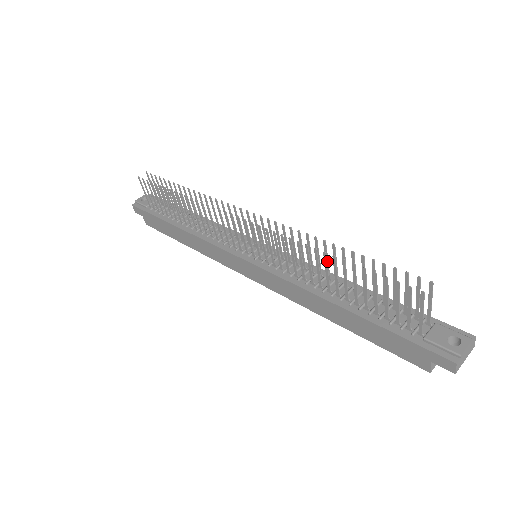
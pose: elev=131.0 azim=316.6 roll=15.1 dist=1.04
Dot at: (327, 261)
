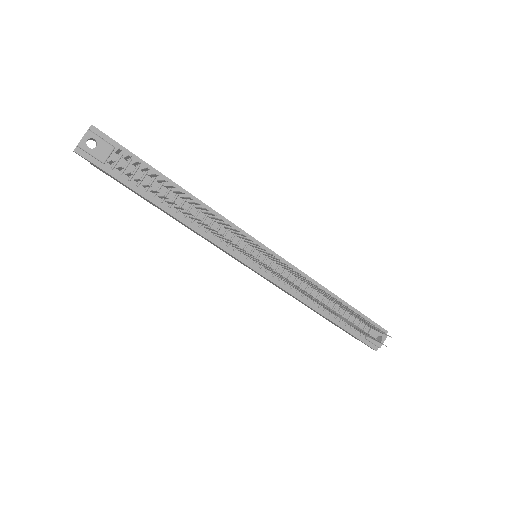
Dot at: occluded
